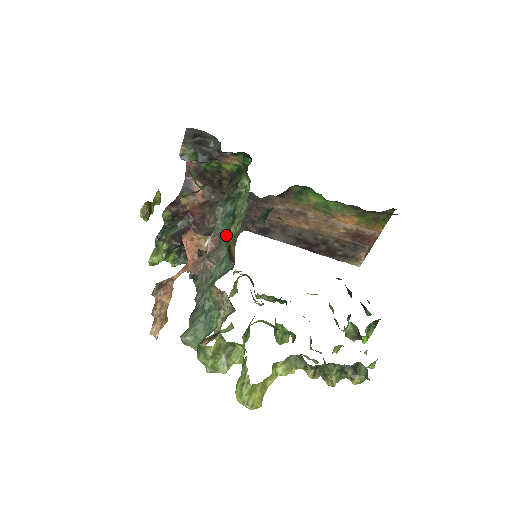
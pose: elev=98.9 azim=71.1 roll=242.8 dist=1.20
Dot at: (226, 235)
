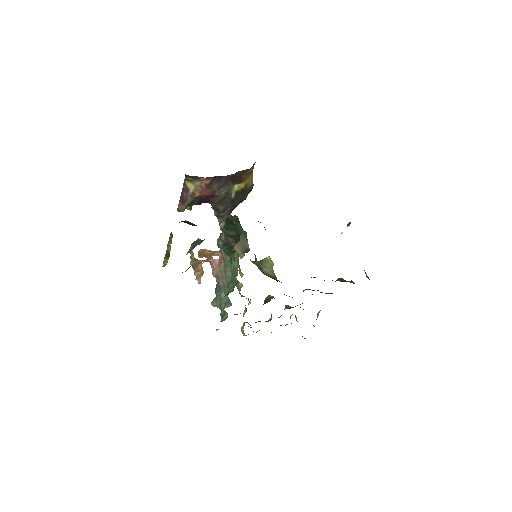
Dot at: (229, 259)
